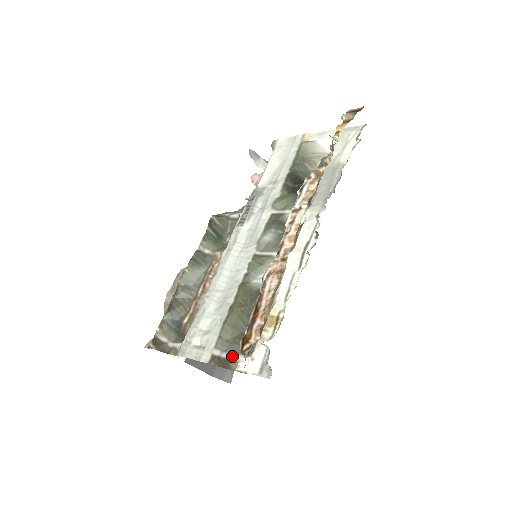
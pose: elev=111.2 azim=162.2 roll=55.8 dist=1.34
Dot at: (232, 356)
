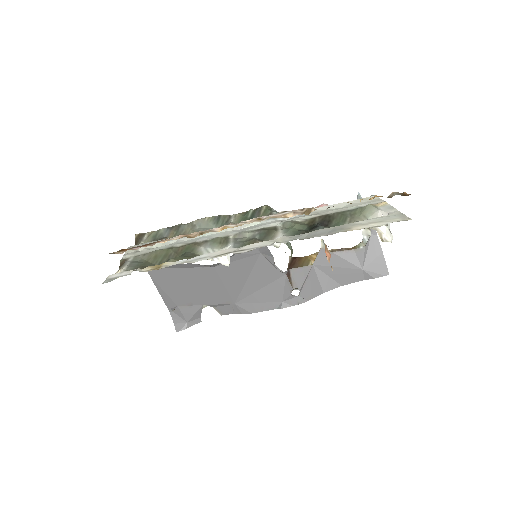
Dot at: (126, 265)
